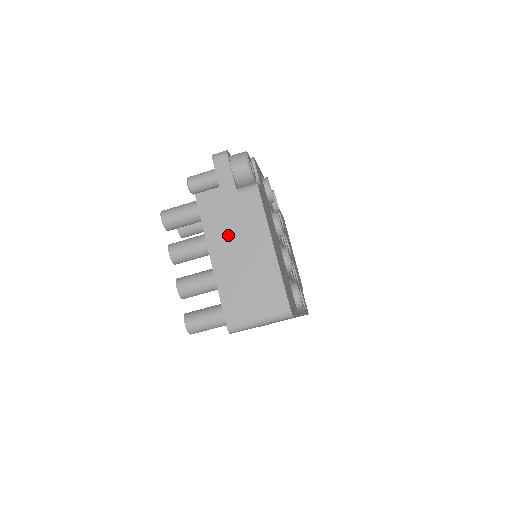
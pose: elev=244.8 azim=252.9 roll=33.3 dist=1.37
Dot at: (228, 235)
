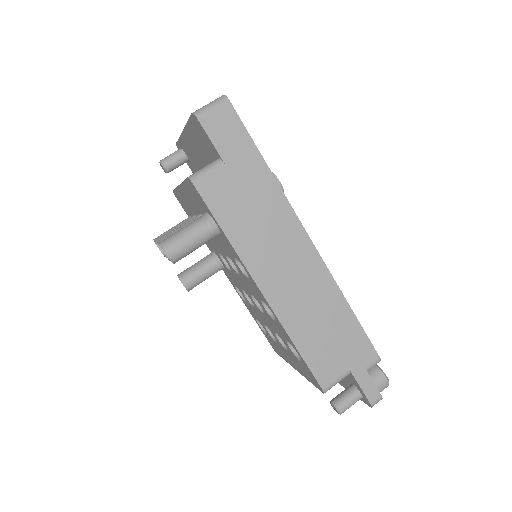
Dot at: occluded
